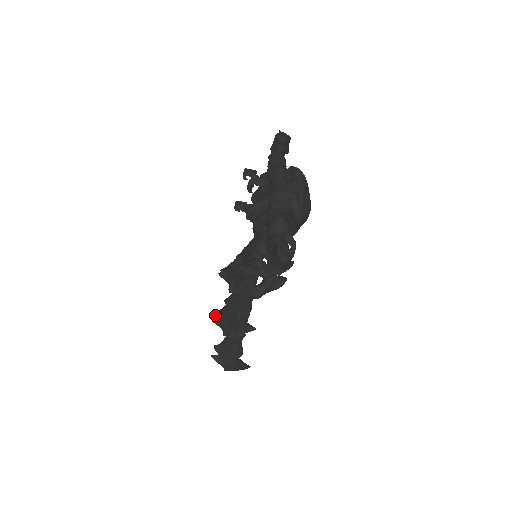
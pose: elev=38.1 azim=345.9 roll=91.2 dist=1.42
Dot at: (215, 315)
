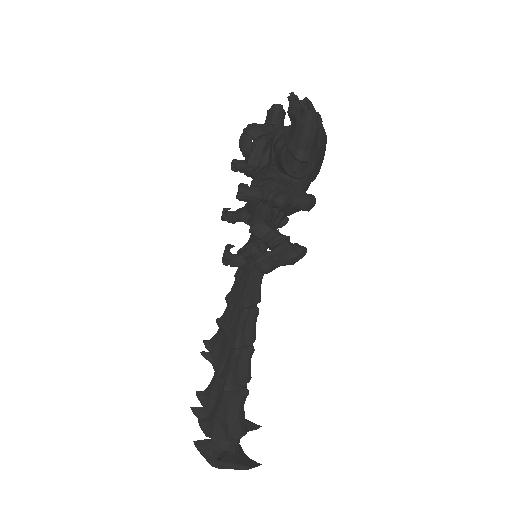
Dot at: (198, 396)
